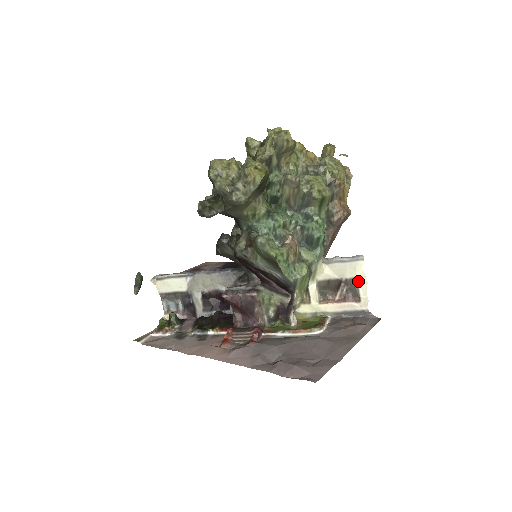
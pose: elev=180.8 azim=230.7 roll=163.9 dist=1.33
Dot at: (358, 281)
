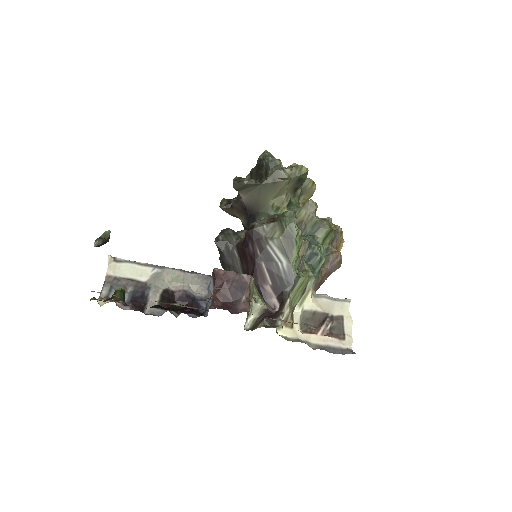
Dot at: (344, 320)
